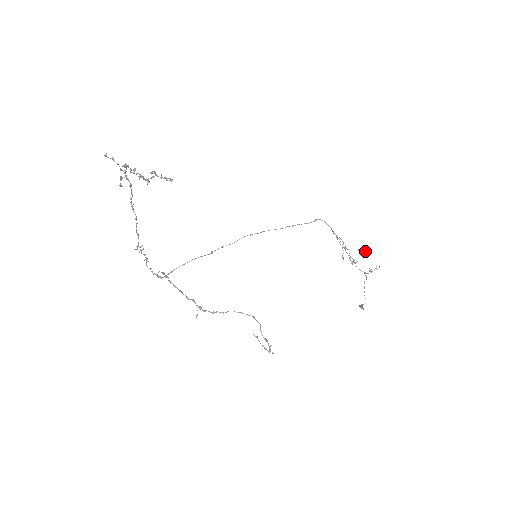
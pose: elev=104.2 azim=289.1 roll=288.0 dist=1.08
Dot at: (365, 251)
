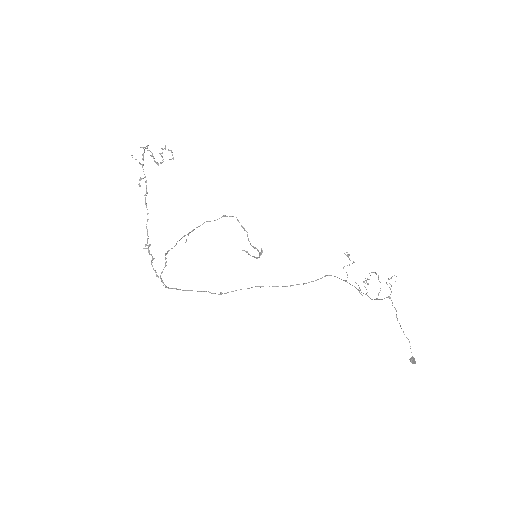
Dot at: (378, 275)
